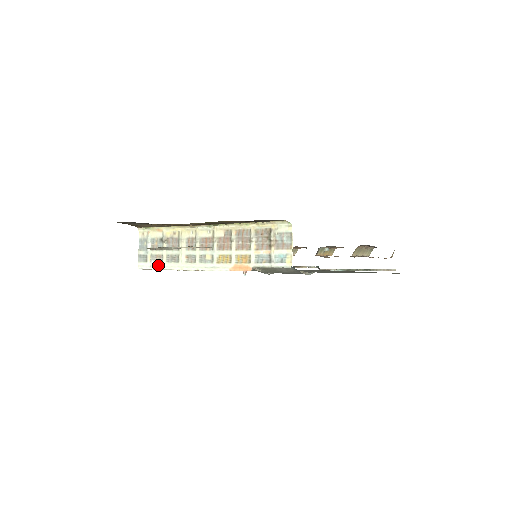
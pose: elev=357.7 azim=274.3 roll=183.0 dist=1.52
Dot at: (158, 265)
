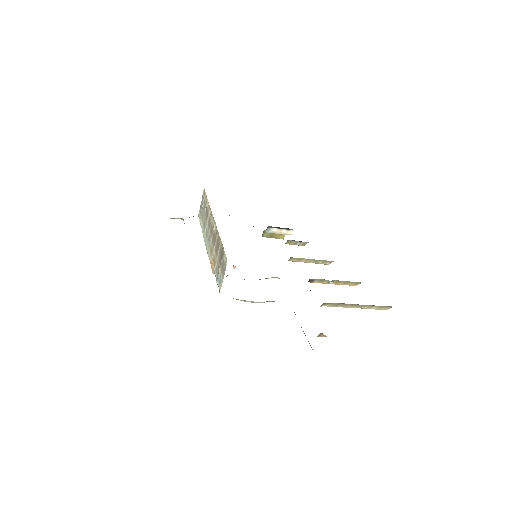
Dot at: (201, 223)
